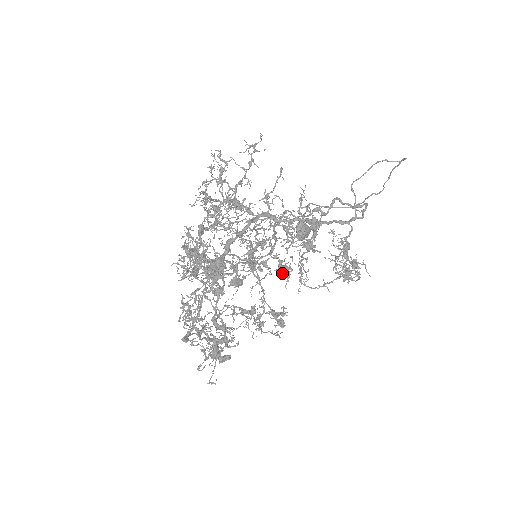
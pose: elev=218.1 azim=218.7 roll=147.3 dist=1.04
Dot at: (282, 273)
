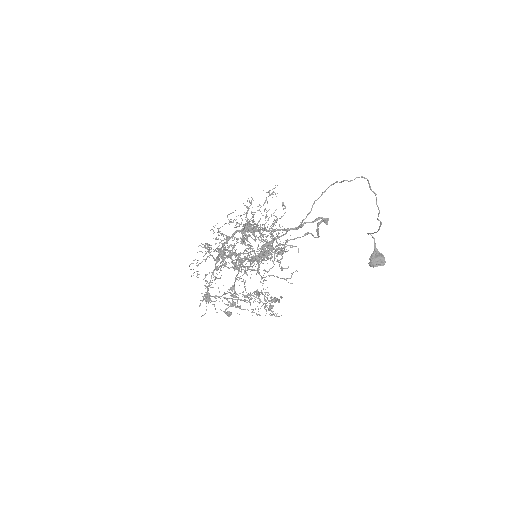
Dot at: (250, 263)
